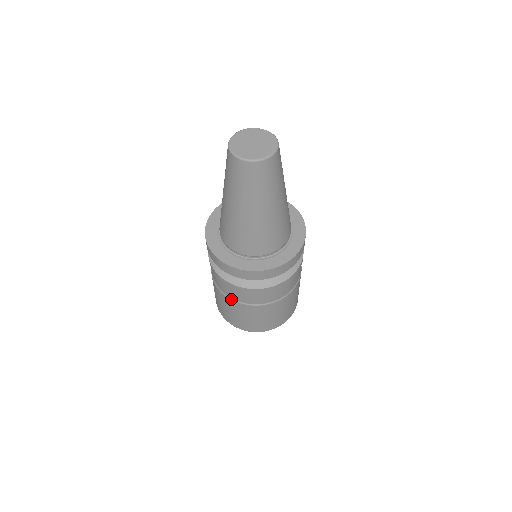
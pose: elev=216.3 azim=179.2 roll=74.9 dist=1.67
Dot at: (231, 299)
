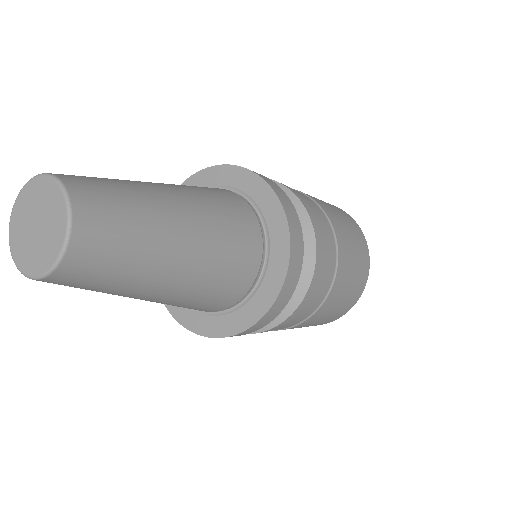
Dot at: occluded
